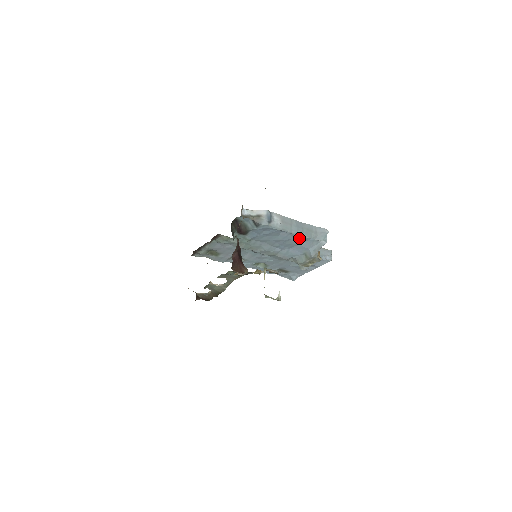
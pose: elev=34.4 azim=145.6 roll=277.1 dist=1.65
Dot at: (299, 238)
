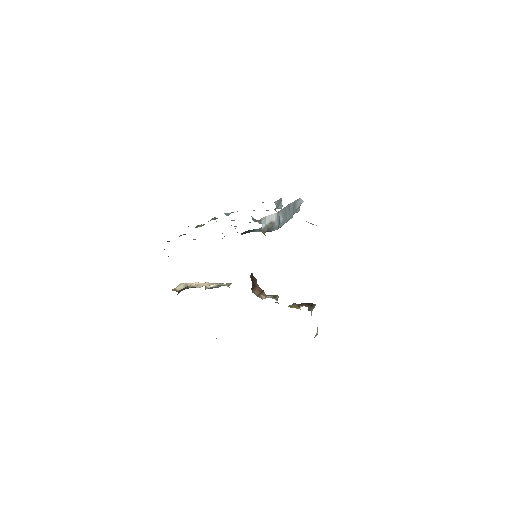
Dot at: occluded
